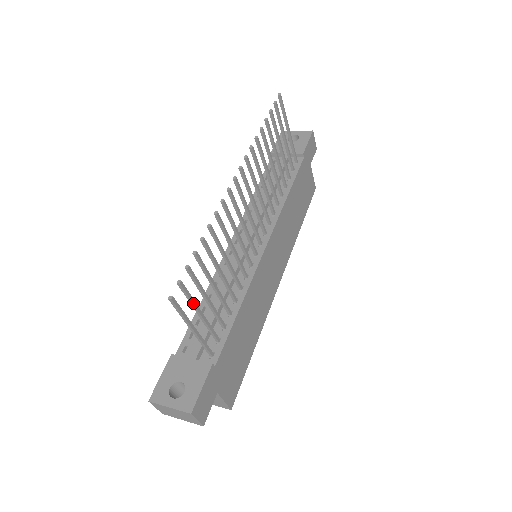
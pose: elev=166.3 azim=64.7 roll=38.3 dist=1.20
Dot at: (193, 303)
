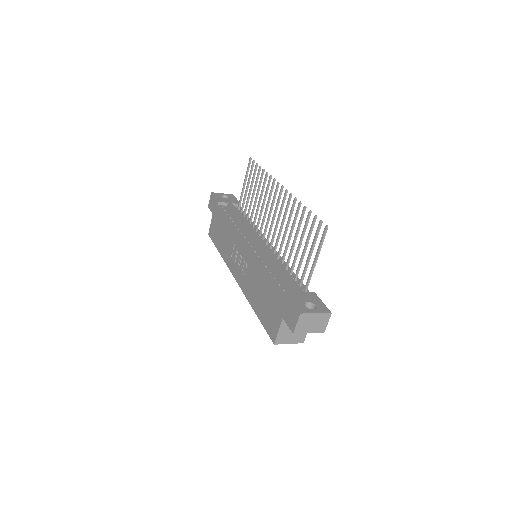
Dot at: occluded
